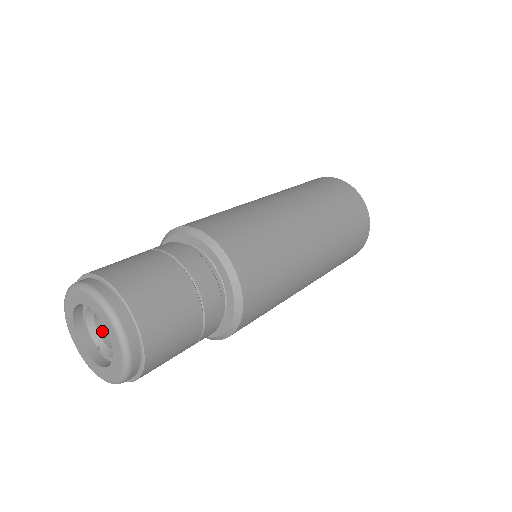
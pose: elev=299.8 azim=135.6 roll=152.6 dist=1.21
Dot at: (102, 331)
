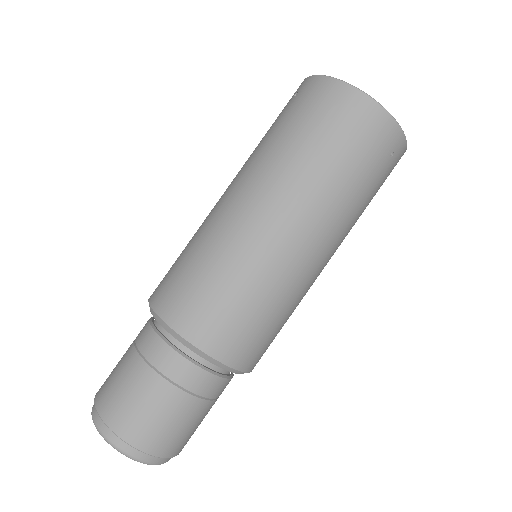
Dot at: occluded
